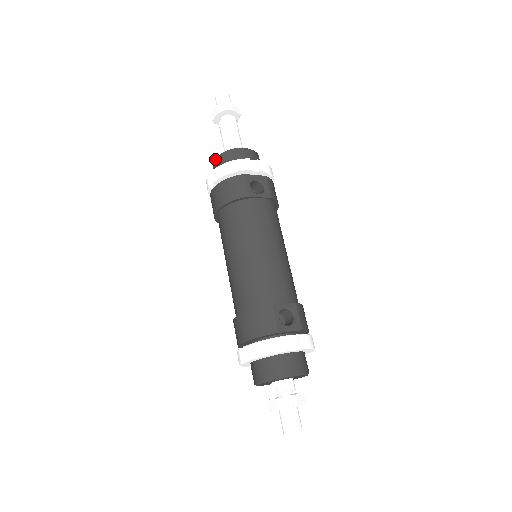
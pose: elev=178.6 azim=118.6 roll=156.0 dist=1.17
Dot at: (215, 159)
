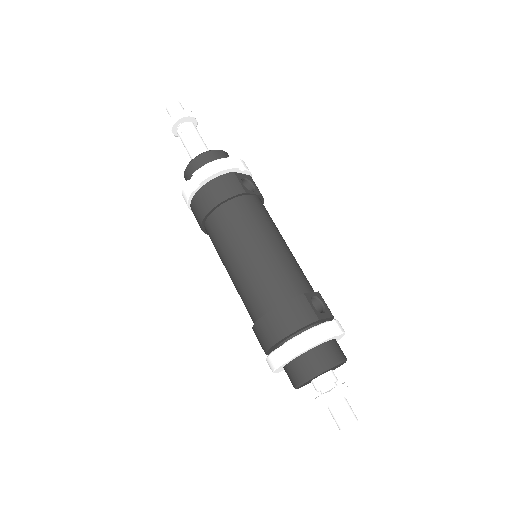
Dot at: (190, 162)
